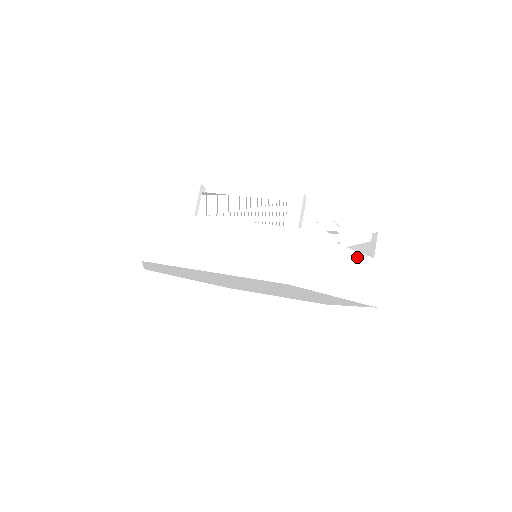
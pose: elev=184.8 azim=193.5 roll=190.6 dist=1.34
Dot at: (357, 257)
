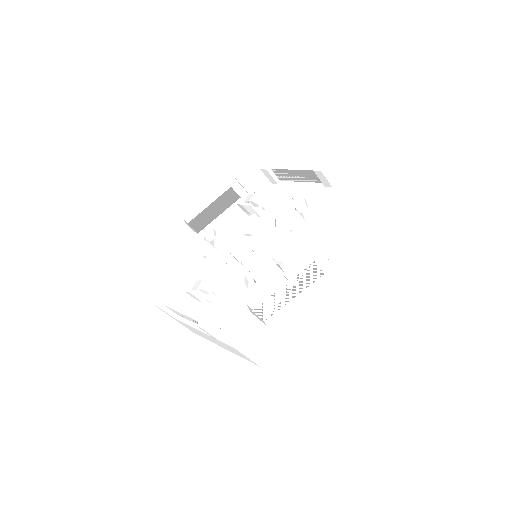
Dot at: (338, 211)
